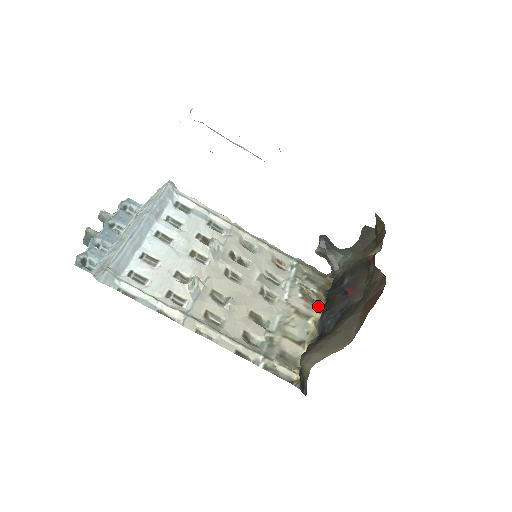
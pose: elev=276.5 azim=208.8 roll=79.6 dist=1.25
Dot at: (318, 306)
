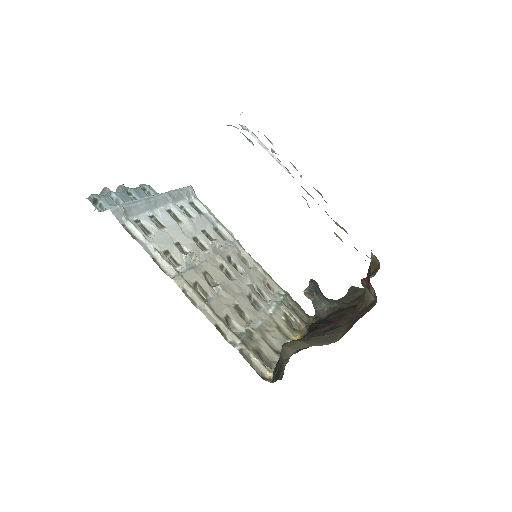
Dot at: (298, 334)
